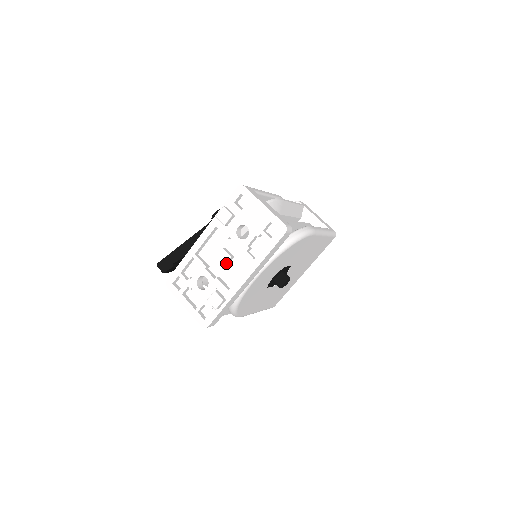
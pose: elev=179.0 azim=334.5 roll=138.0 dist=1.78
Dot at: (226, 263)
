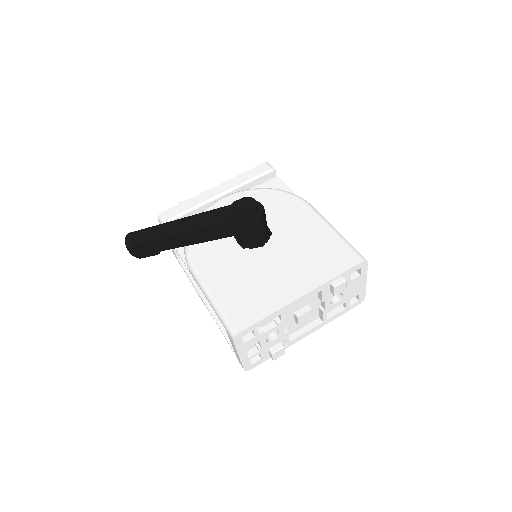
Dot at: (304, 321)
